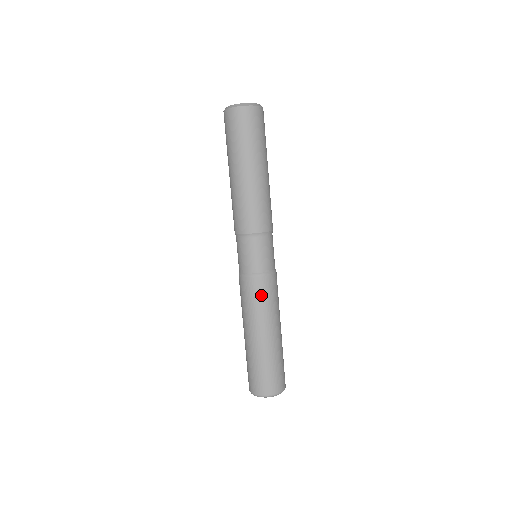
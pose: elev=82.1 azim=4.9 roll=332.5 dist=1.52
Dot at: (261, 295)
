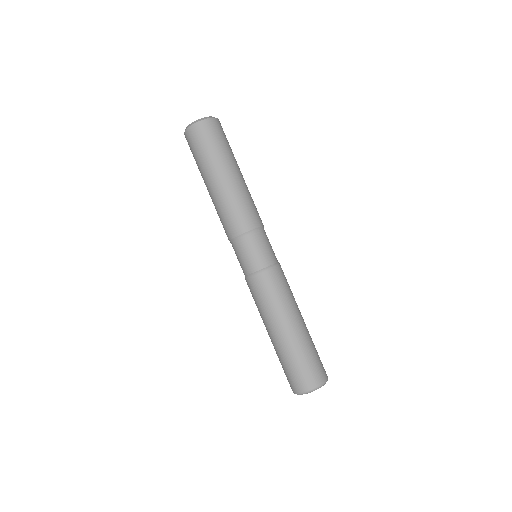
Dot at: (266, 292)
